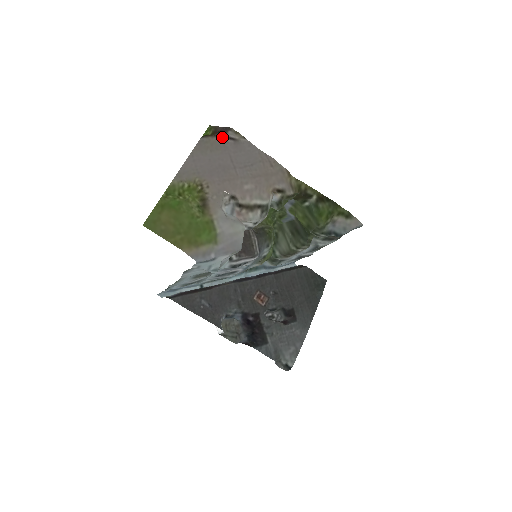
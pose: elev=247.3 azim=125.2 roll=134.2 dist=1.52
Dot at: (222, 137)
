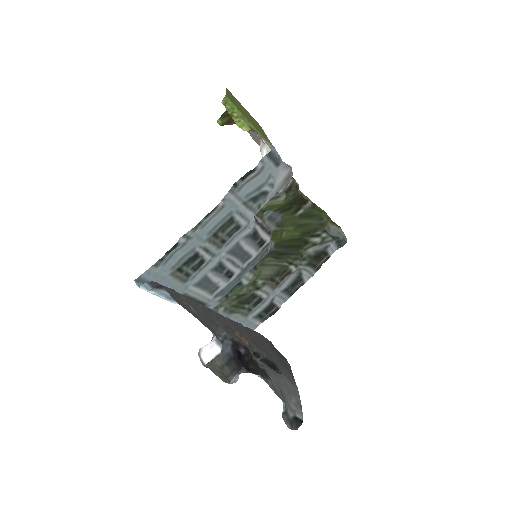
Dot at: occluded
